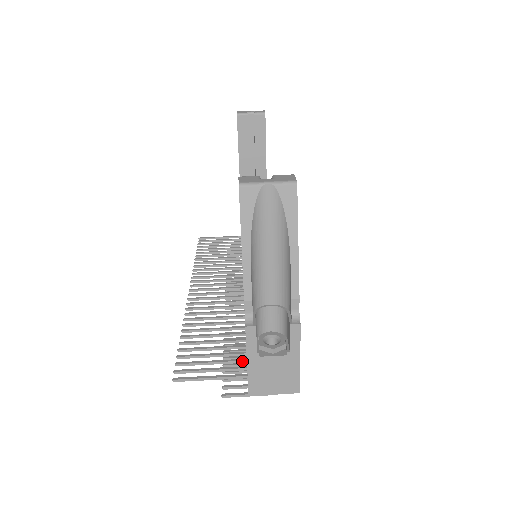
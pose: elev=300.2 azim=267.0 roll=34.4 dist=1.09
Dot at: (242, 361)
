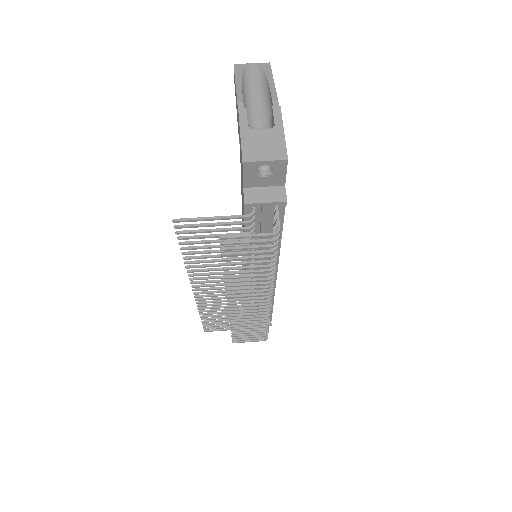
Dot at: (240, 228)
